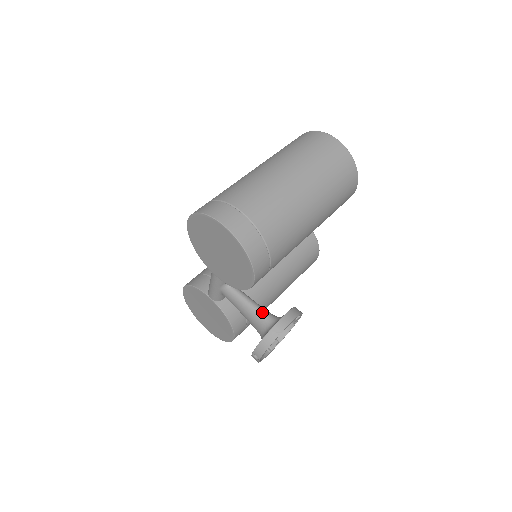
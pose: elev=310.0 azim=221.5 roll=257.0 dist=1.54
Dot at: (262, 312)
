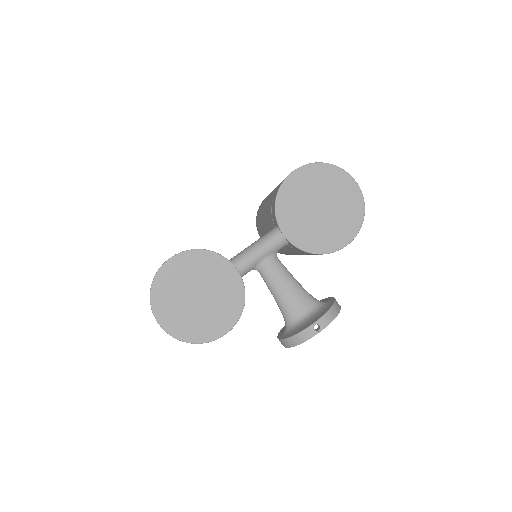
Dot at: occluded
